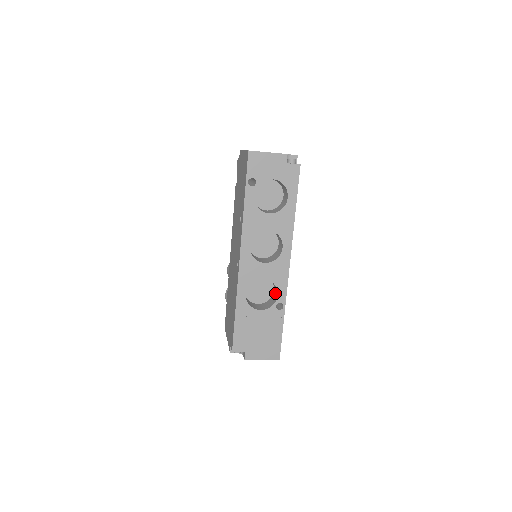
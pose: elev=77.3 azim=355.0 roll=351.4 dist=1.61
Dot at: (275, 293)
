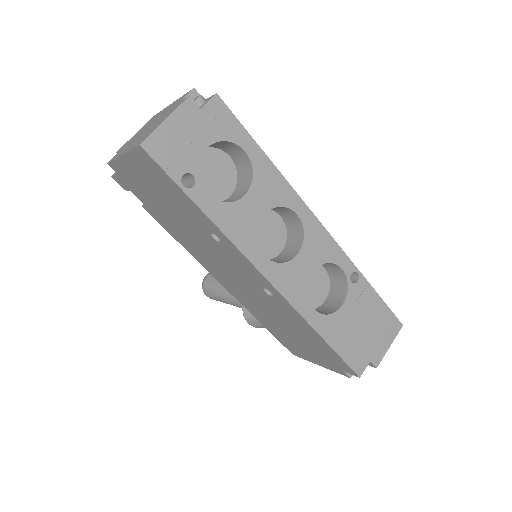
Dot at: (332, 270)
